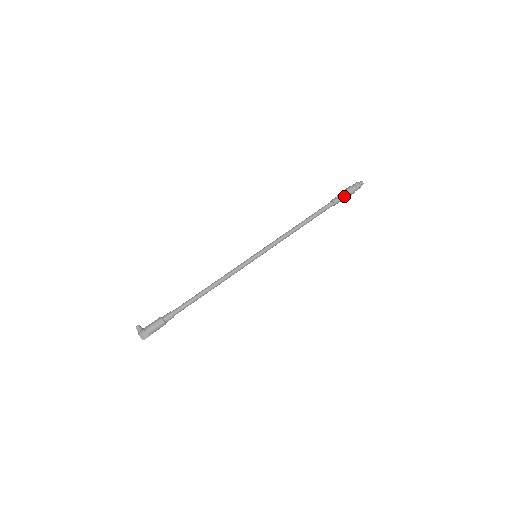
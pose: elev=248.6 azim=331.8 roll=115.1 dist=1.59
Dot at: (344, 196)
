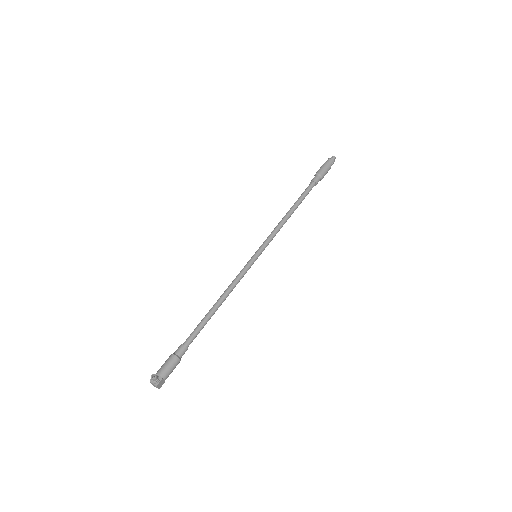
Dot at: occluded
